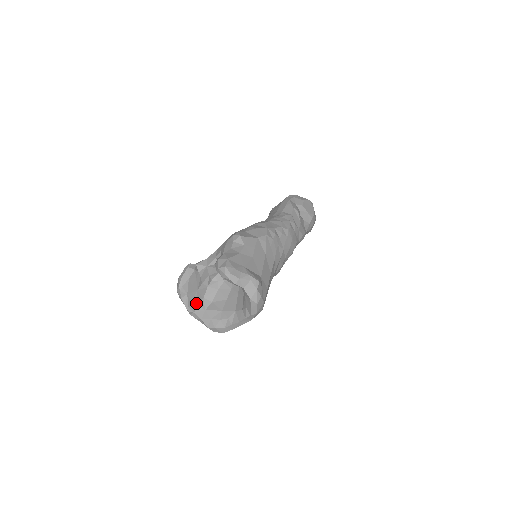
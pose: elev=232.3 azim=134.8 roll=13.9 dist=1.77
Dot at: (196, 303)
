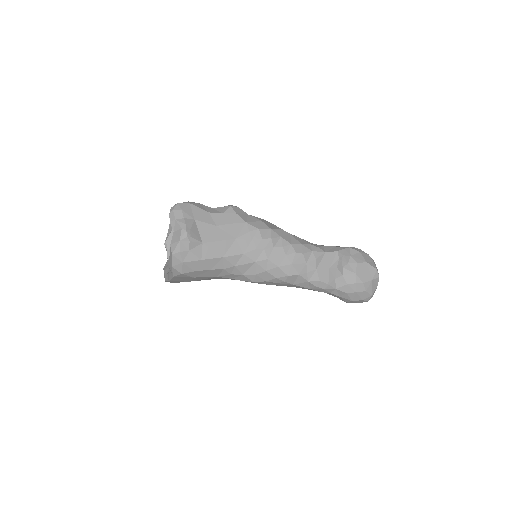
Dot at: occluded
